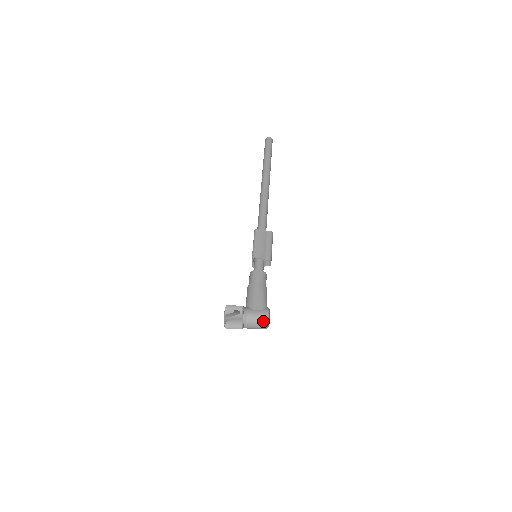
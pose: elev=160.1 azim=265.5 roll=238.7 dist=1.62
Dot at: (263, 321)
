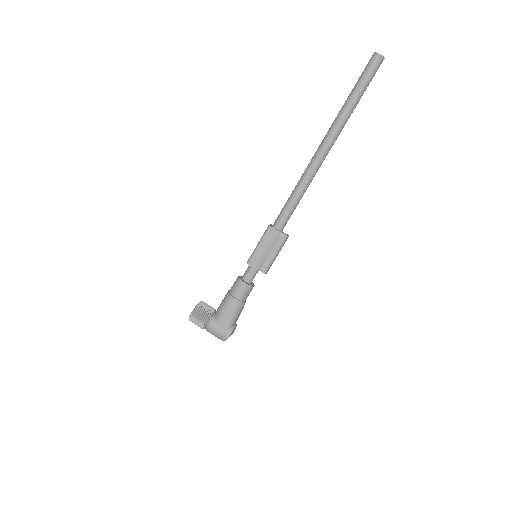
Dot at: (221, 339)
